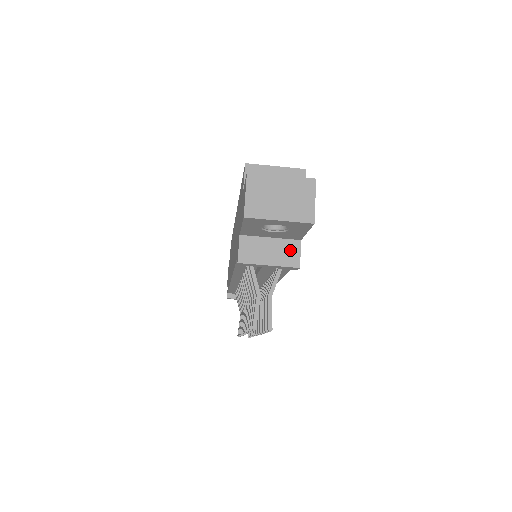
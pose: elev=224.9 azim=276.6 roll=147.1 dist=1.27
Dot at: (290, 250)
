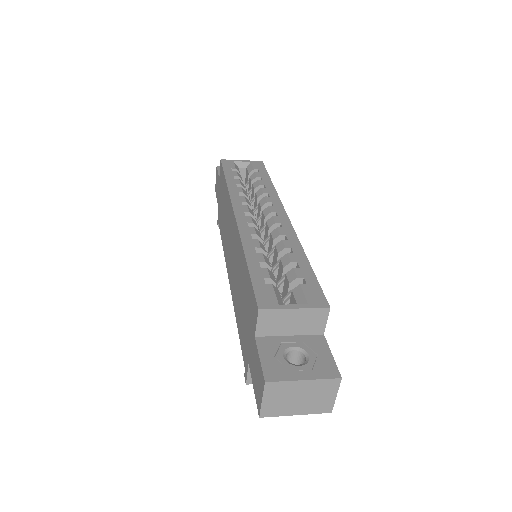
Dot at: occluded
